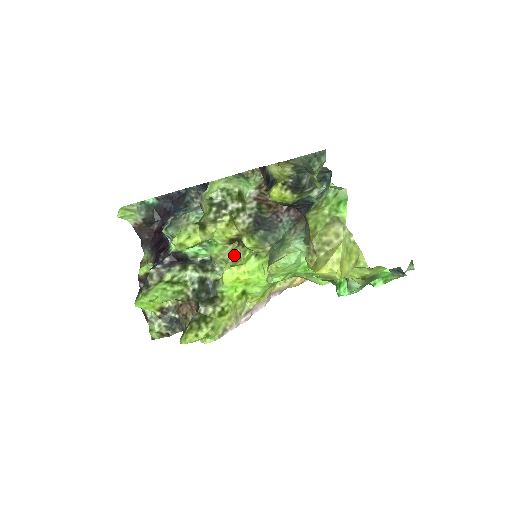
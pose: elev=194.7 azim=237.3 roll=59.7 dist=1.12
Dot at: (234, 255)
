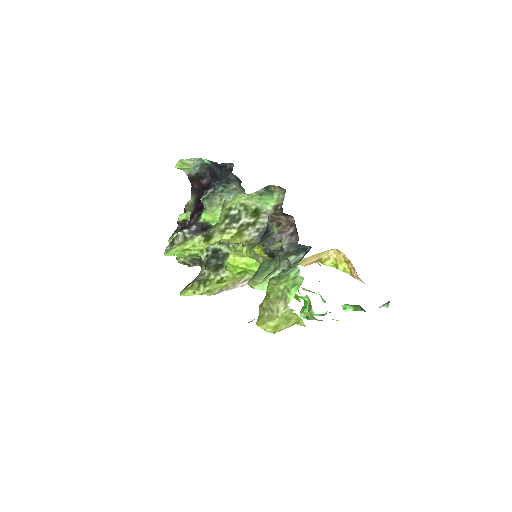
Dot at: occluded
